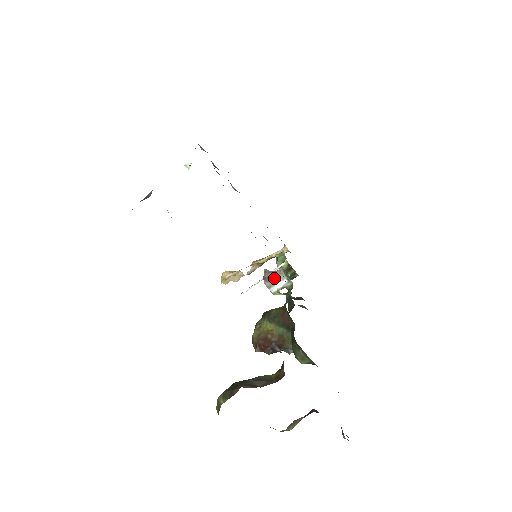
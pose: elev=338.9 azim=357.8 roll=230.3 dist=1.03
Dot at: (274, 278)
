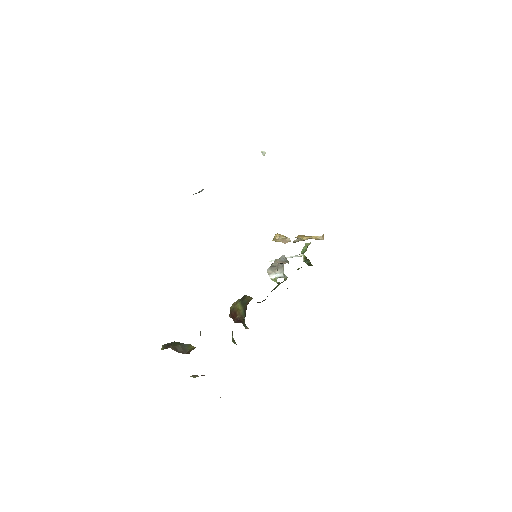
Dot at: occluded
